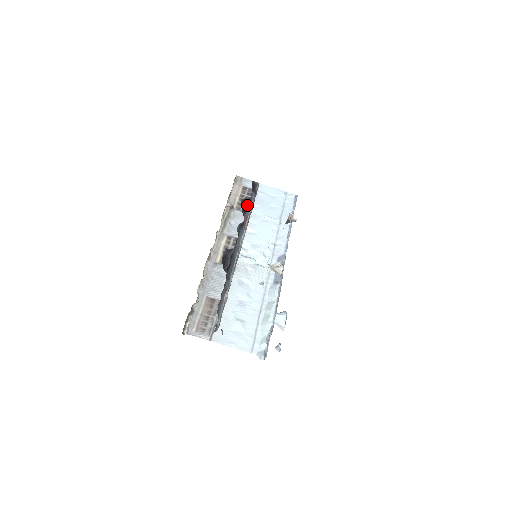
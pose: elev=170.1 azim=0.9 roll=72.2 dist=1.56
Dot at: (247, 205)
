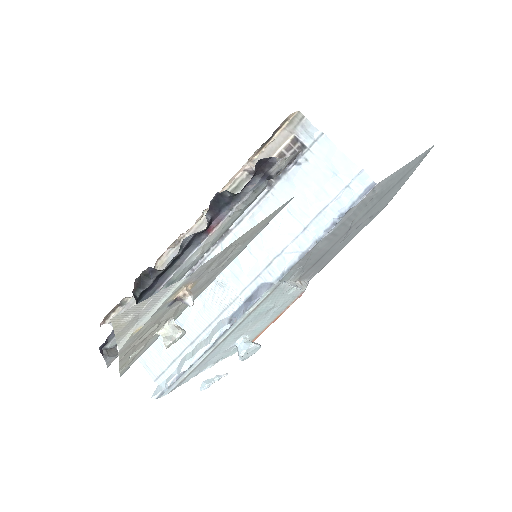
Dot at: (230, 200)
